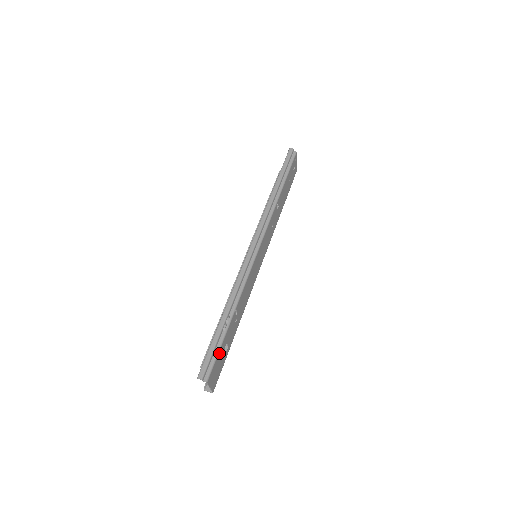
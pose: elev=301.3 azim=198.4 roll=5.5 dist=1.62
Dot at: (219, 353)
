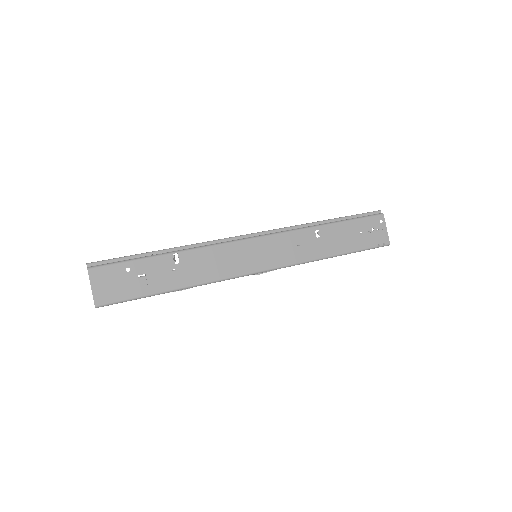
Dot at: (125, 265)
